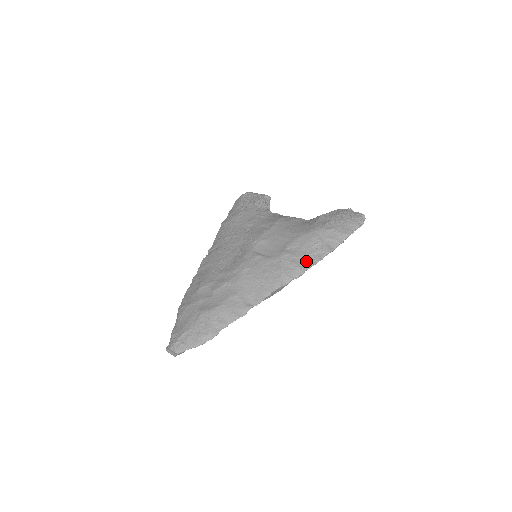
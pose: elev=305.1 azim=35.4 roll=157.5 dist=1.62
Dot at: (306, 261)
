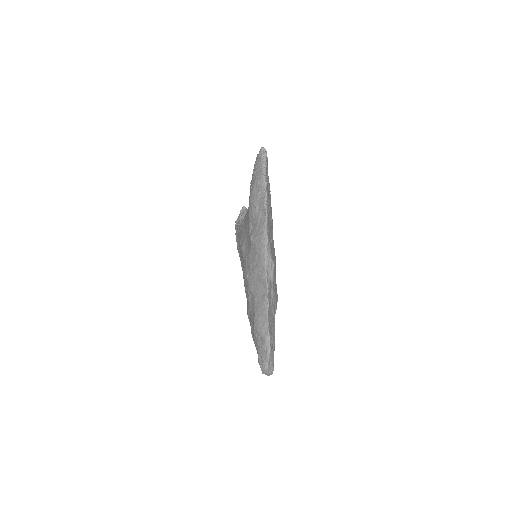
Dot at: (261, 226)
